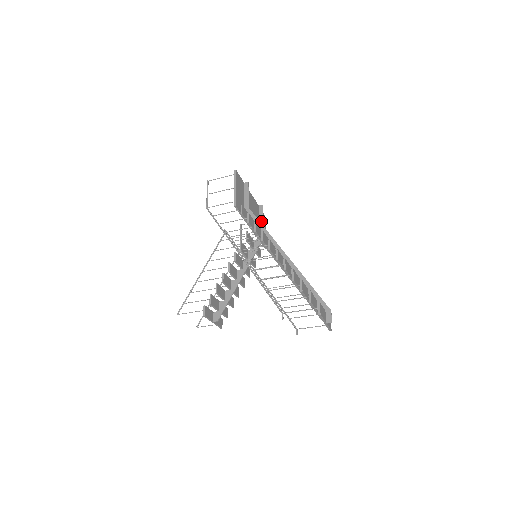
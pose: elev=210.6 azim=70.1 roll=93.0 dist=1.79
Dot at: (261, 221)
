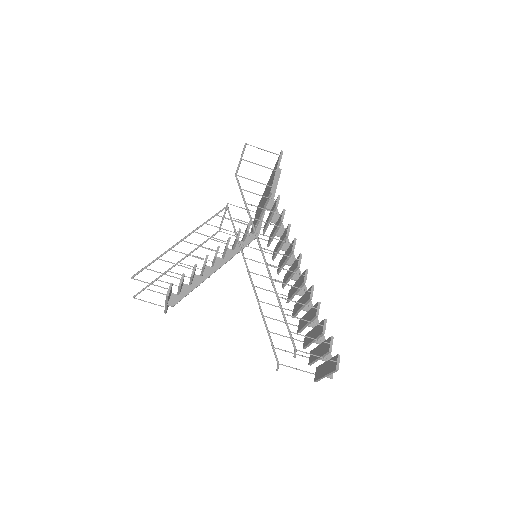
Dot at: (262, 215)
